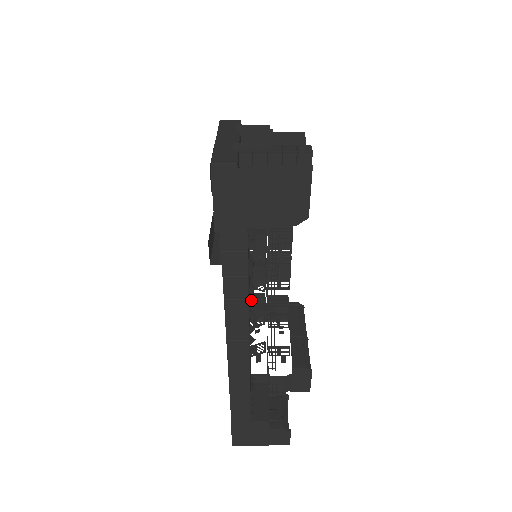
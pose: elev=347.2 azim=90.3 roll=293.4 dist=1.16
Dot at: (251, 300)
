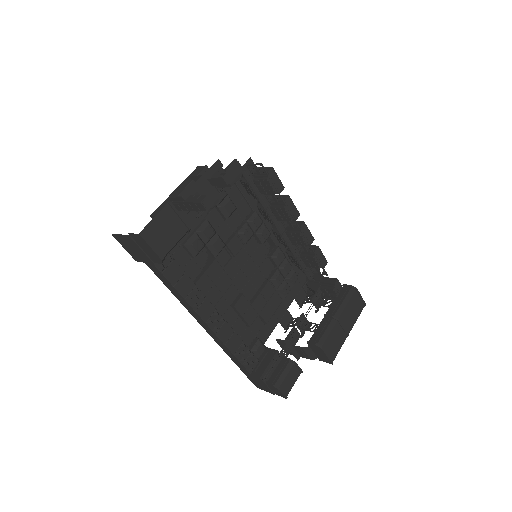
Dot at: (188, 299)
